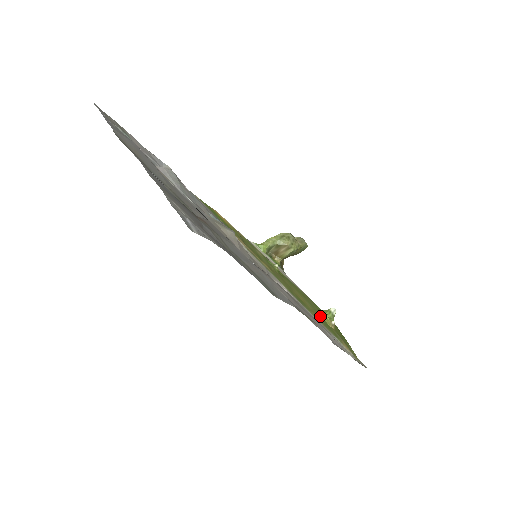
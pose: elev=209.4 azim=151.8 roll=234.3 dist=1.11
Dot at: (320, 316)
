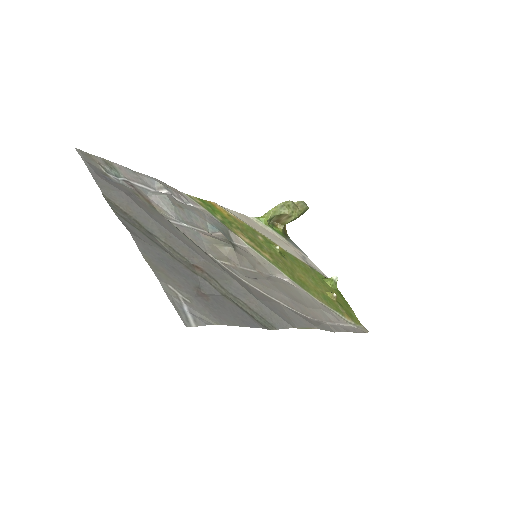
Dot at: (322, 291)
